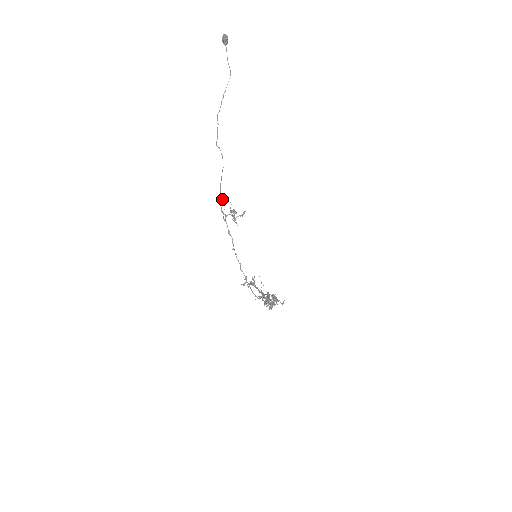
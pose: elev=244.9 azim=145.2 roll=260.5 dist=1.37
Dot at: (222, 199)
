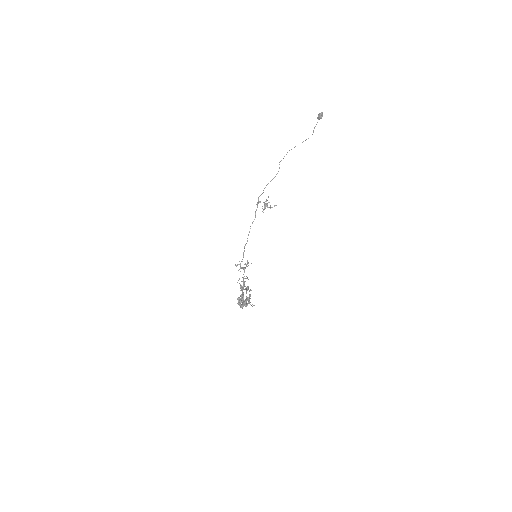
Dot at: (263, 192)
